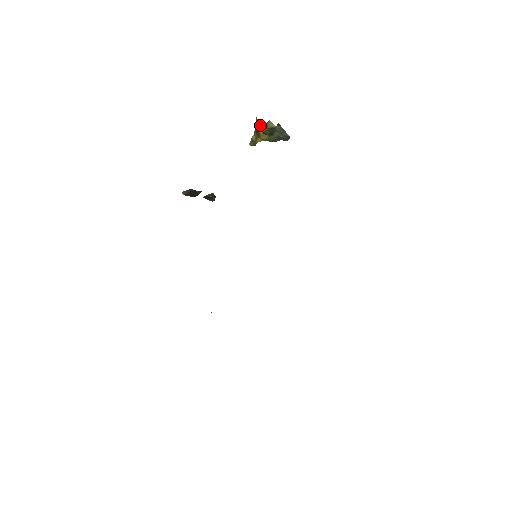
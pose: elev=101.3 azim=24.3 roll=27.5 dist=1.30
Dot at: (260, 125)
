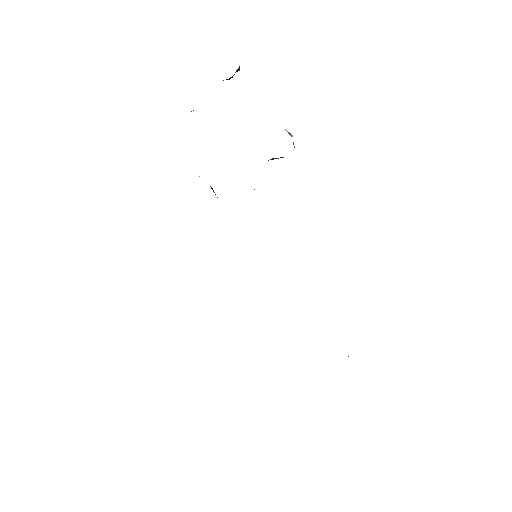
Dot at: occluded
